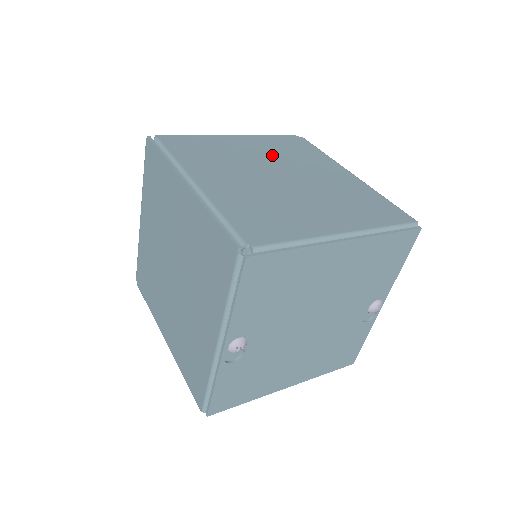
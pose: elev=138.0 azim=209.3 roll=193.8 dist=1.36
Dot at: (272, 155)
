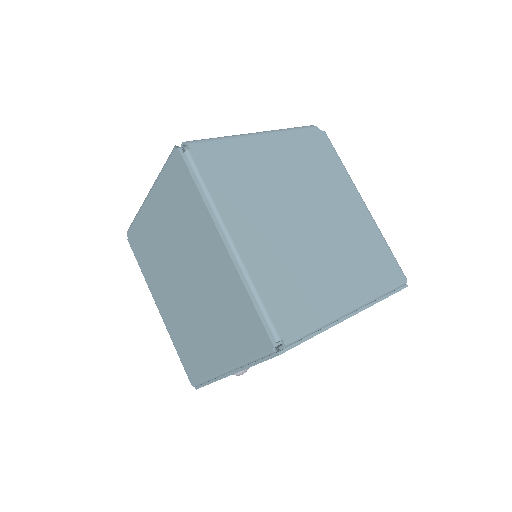
Dot at: (298, 175)
